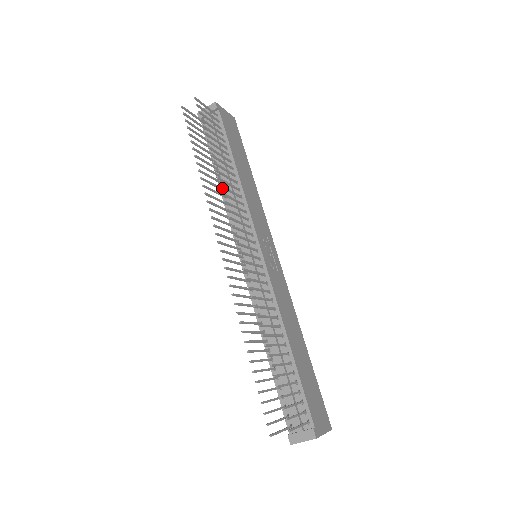
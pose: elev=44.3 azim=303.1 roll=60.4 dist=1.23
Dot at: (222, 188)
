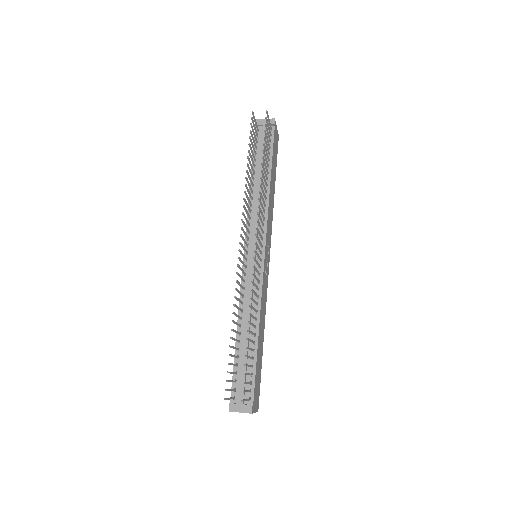
Dot at: (260, 194)
